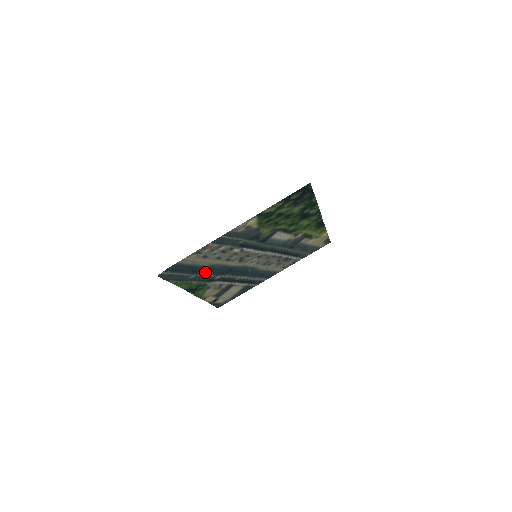
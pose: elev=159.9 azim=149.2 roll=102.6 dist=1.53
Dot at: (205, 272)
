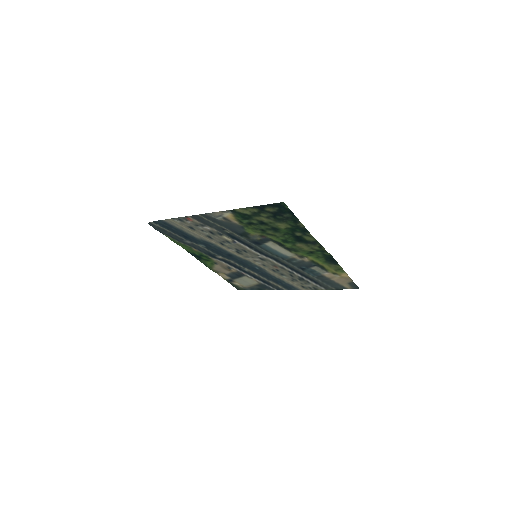
Dot at: (202, 244)
